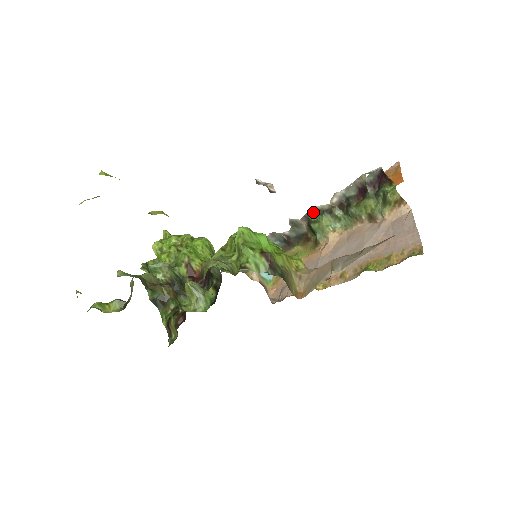
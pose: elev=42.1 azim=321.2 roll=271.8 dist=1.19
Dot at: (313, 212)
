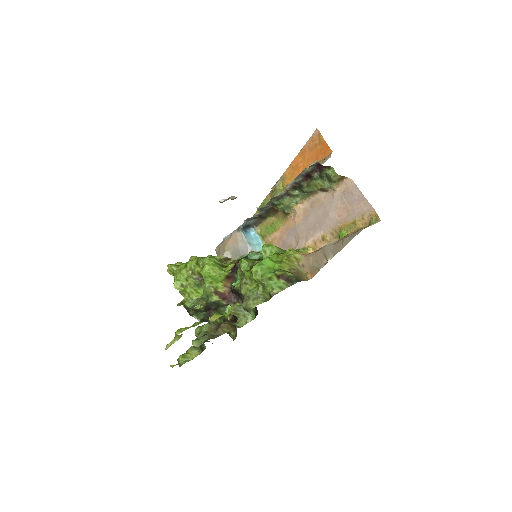
Dot at: (274, 199)
